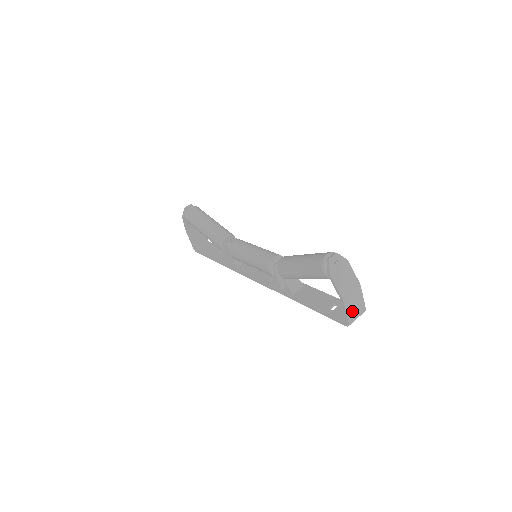
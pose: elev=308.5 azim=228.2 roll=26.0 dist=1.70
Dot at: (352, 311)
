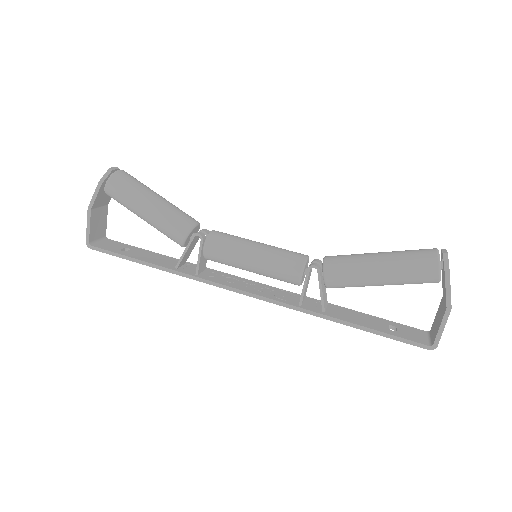
Dot at: occluded
